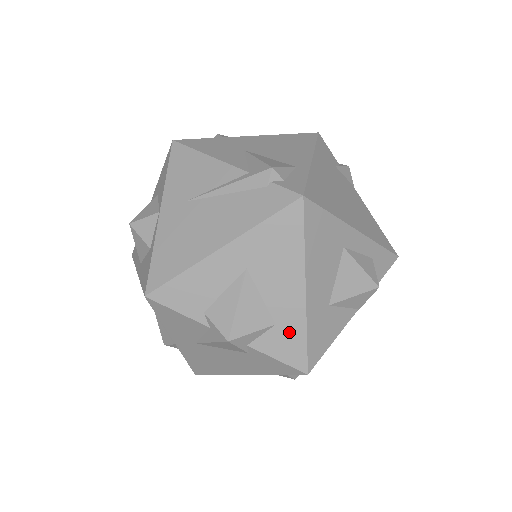
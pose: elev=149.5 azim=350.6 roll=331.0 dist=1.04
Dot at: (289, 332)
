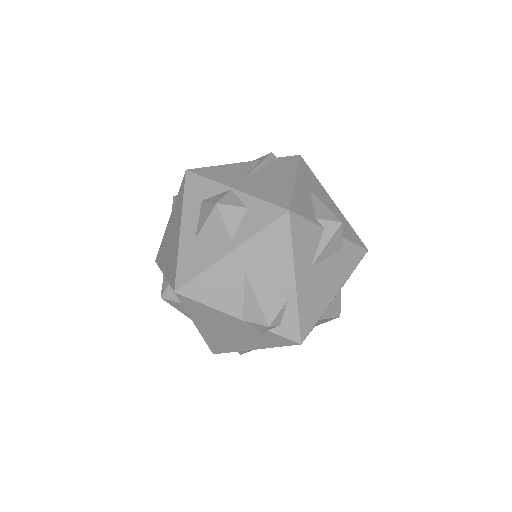
Dot at: (346, 226)
